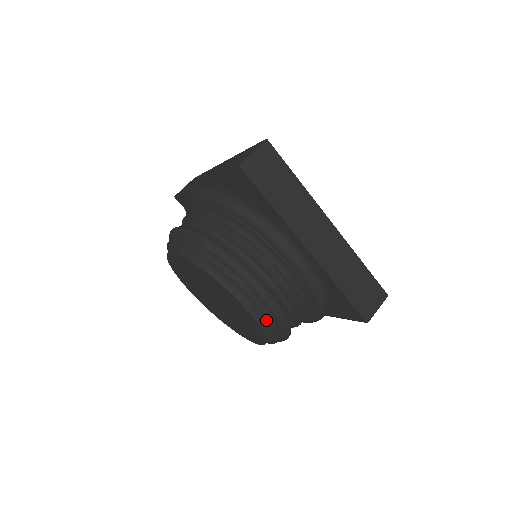
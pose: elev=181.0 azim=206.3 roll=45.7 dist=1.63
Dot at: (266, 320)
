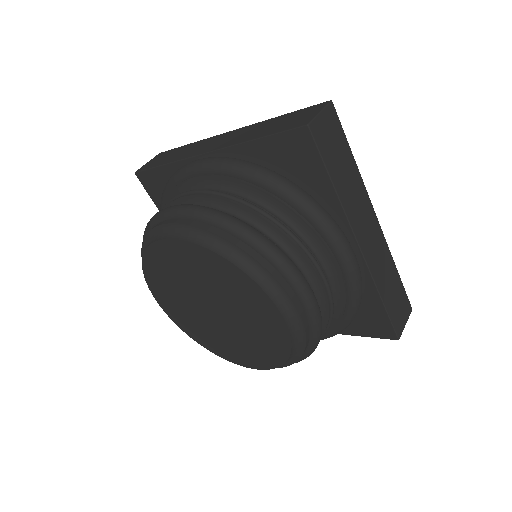
Dot at: (301, 335)
